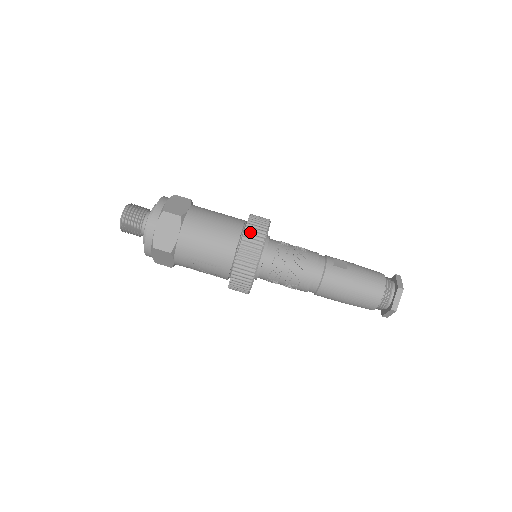
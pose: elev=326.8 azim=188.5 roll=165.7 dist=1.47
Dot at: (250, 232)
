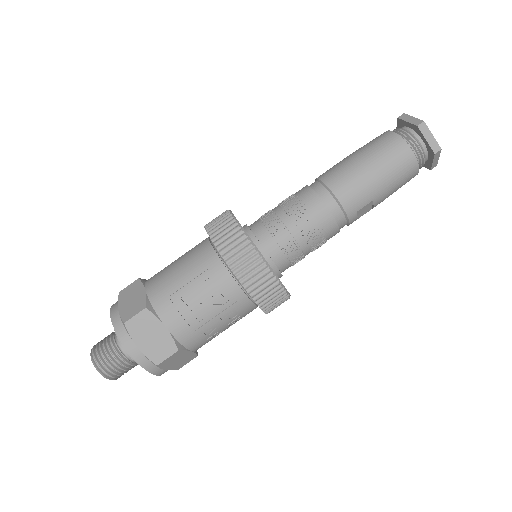
Dot at: occluded
